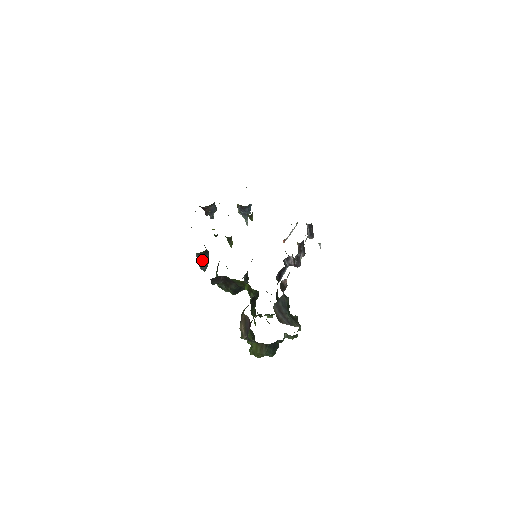
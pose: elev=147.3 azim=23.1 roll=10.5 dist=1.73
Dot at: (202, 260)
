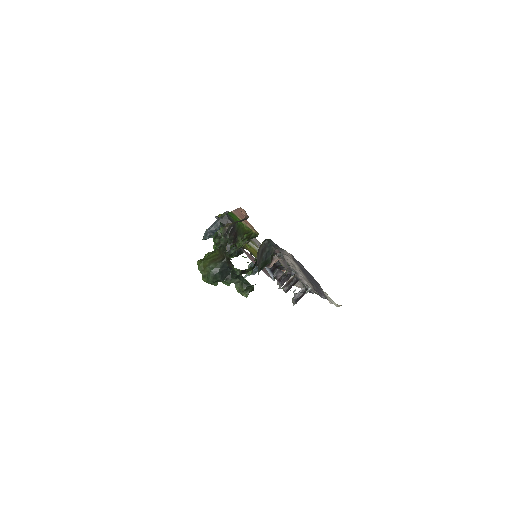
Dot at: (217, 225)
